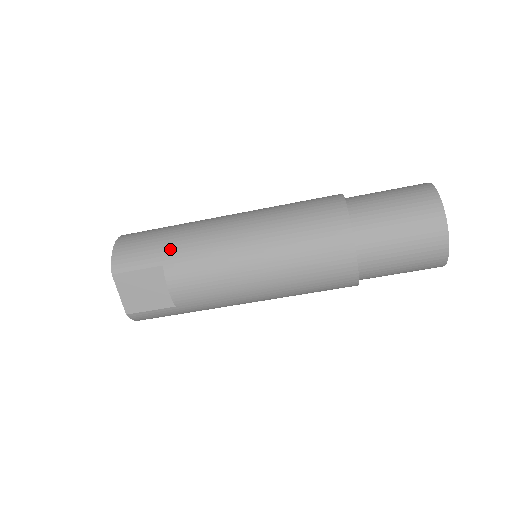
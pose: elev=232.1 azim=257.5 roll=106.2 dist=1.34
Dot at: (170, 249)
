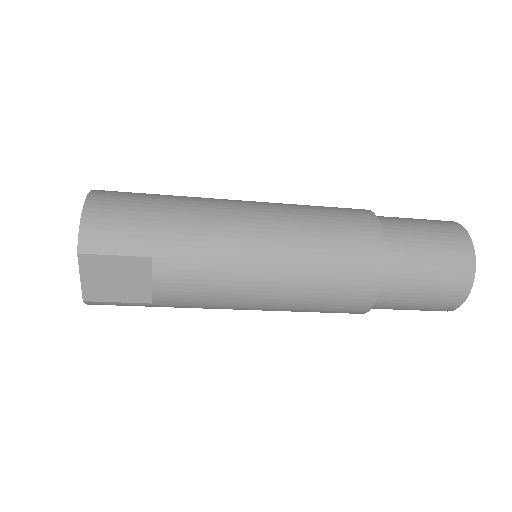
Dot at: (165, 237)
